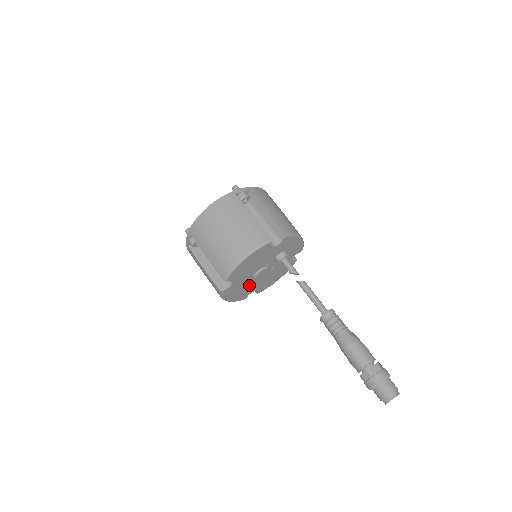
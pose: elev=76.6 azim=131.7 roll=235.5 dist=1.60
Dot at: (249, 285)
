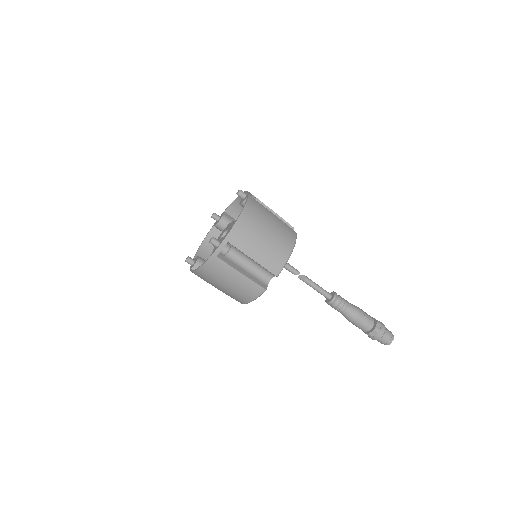
Dot at: occluded
